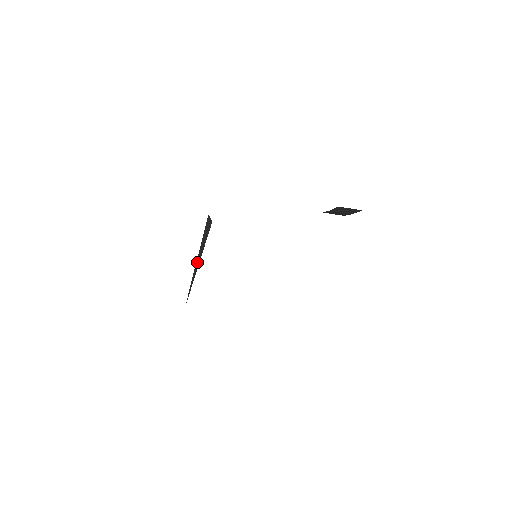
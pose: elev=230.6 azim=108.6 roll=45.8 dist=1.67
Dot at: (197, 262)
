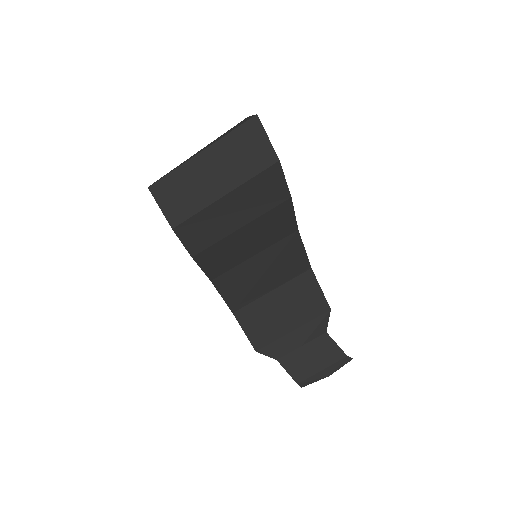
Dot at: occluded
